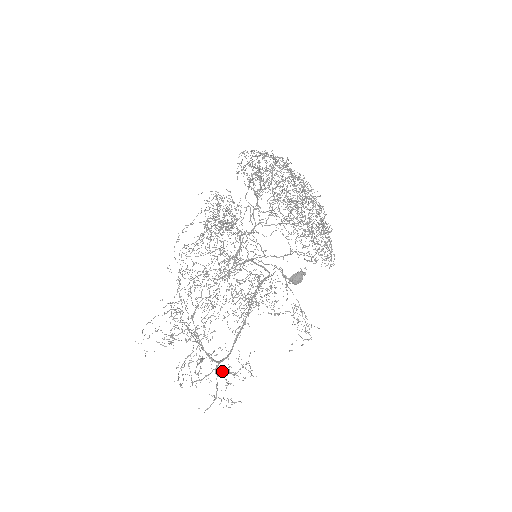
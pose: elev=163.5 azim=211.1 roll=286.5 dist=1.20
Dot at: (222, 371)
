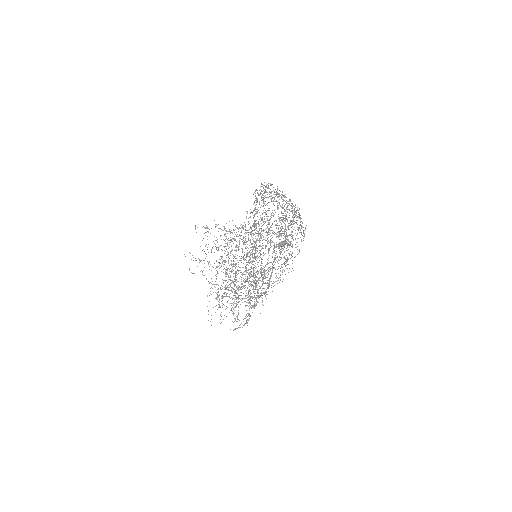
Dot at: occluded
